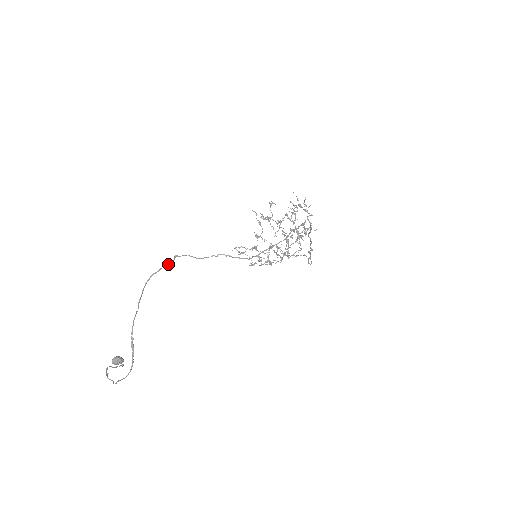
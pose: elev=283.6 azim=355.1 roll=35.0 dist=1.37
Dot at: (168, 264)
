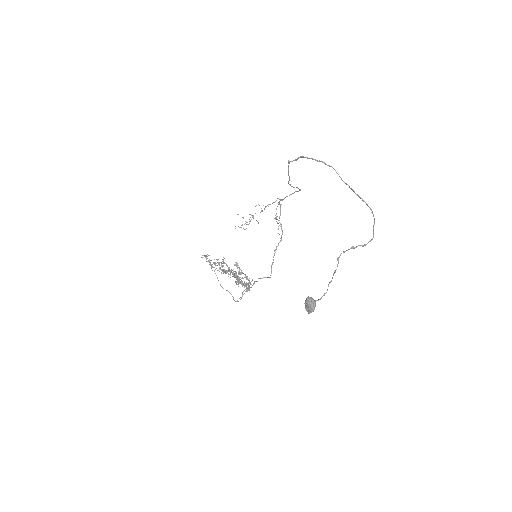
Dot at: (295, 159)
